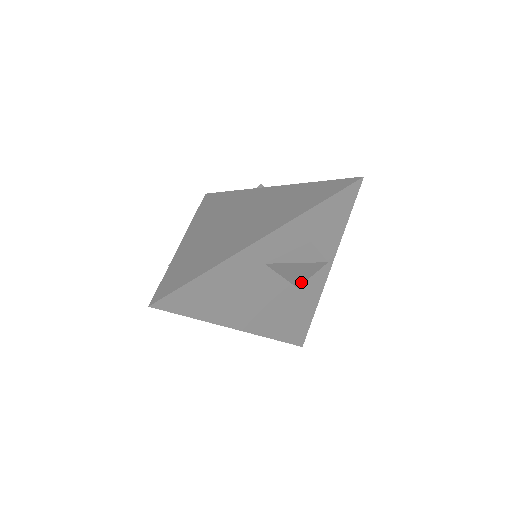
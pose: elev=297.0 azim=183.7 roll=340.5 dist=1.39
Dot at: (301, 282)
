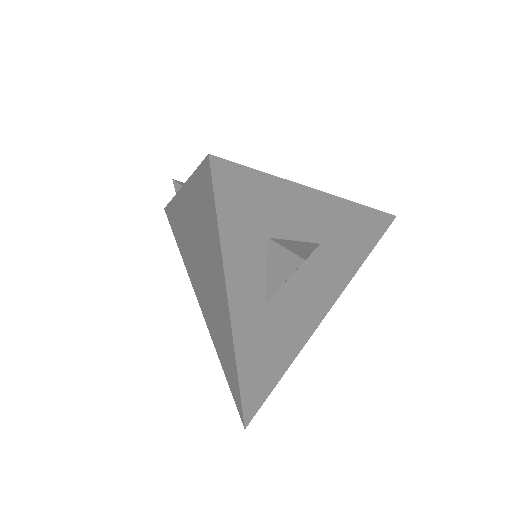
Dot at: occluded
